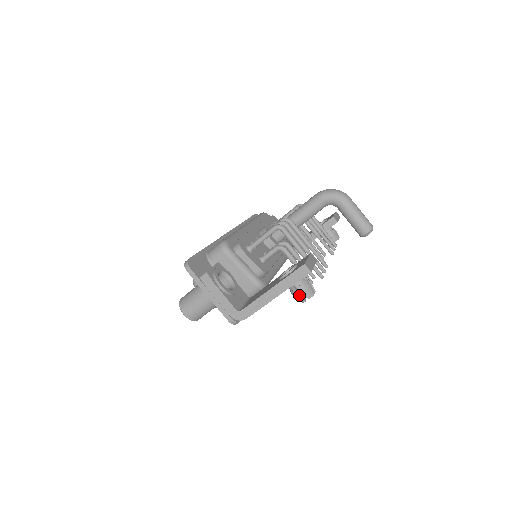
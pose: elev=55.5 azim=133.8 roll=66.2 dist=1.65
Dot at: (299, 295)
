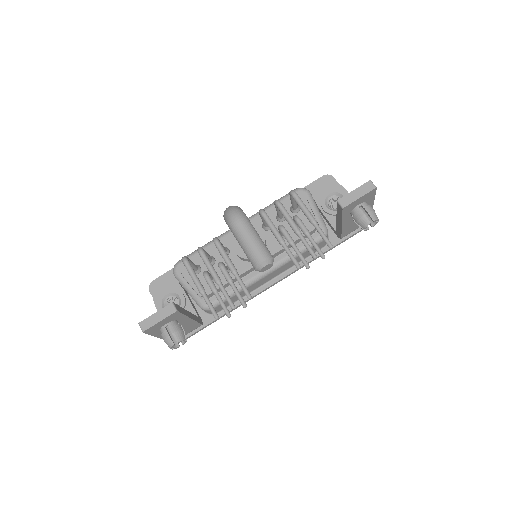
Dot at: occluded
